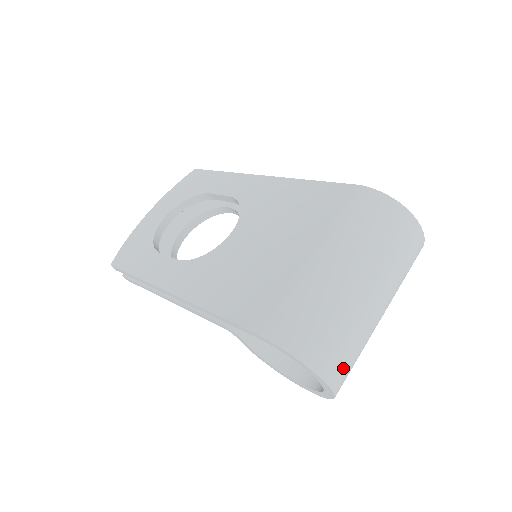
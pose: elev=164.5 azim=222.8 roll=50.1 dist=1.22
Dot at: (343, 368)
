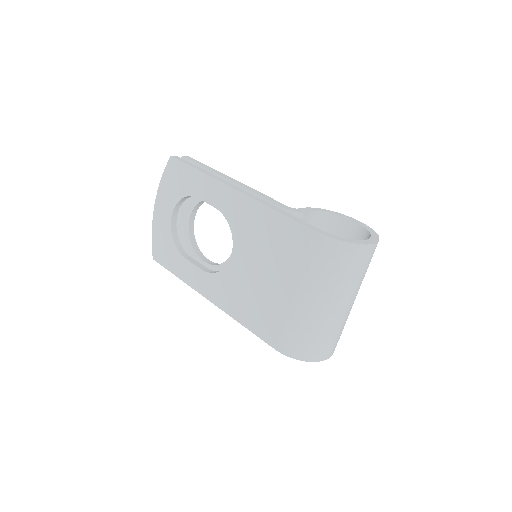
Dot at: (335, 345)
